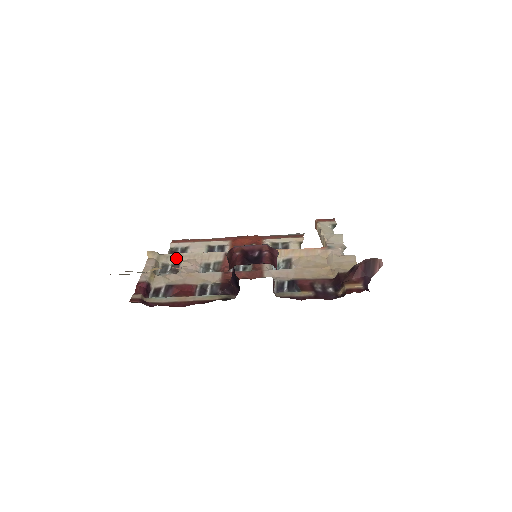
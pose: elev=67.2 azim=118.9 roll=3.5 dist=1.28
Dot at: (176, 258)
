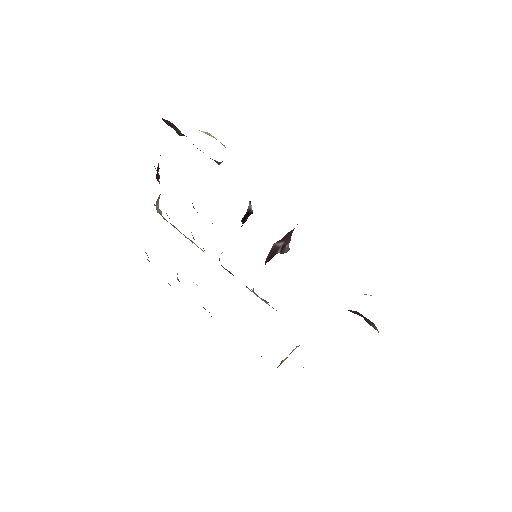
Dot at: (173, 225)
